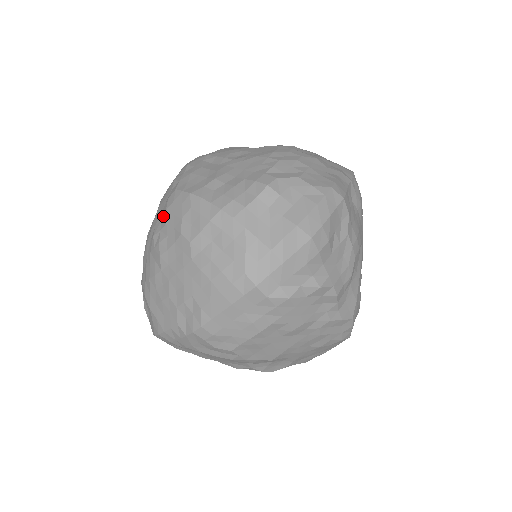
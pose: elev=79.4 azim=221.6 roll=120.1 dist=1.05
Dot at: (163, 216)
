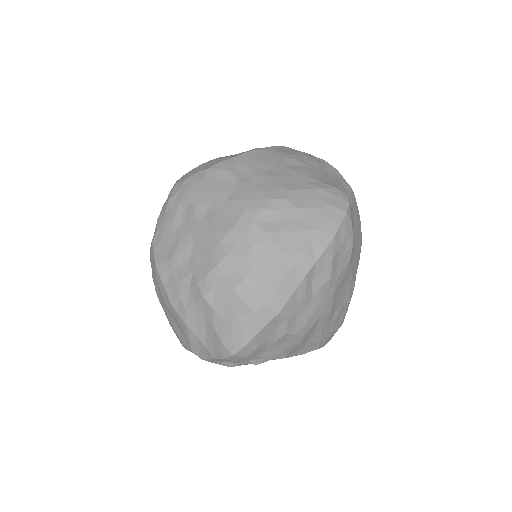
Dot at: occluded
